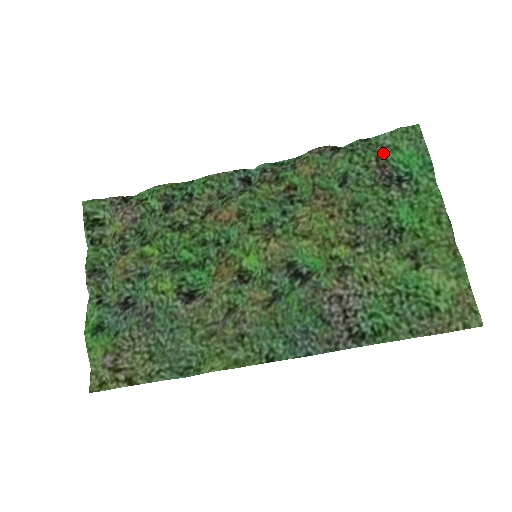
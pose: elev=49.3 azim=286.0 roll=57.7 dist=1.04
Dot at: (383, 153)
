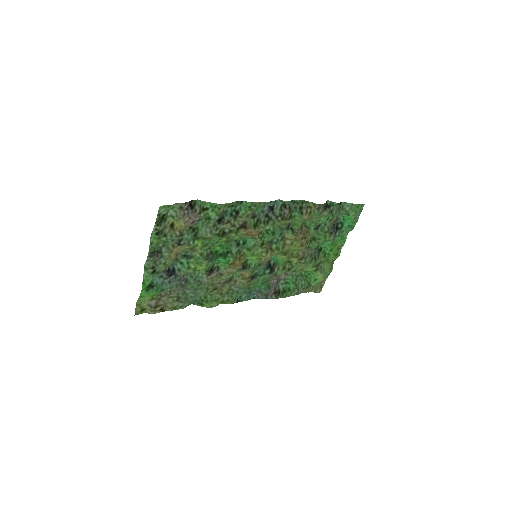
Dot at: (342, 215)
